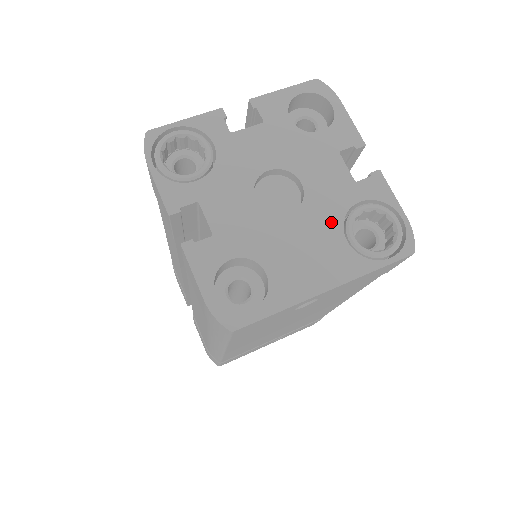
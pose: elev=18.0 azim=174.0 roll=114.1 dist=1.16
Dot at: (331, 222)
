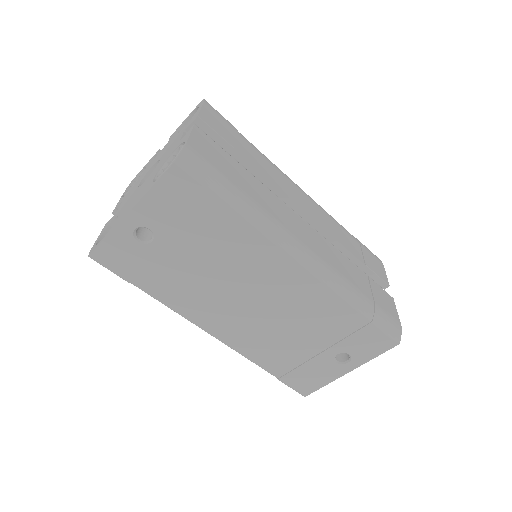
Dot at: (155, 173)
